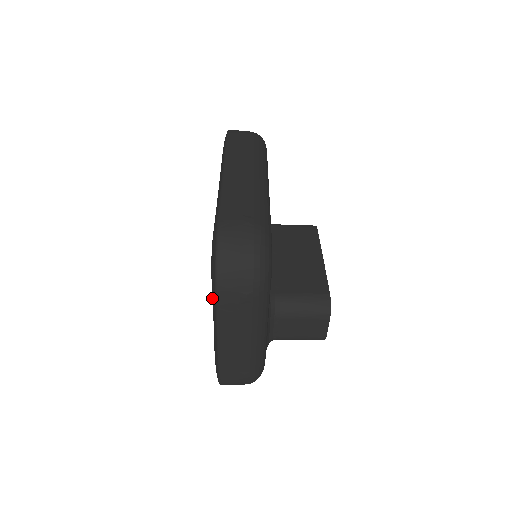
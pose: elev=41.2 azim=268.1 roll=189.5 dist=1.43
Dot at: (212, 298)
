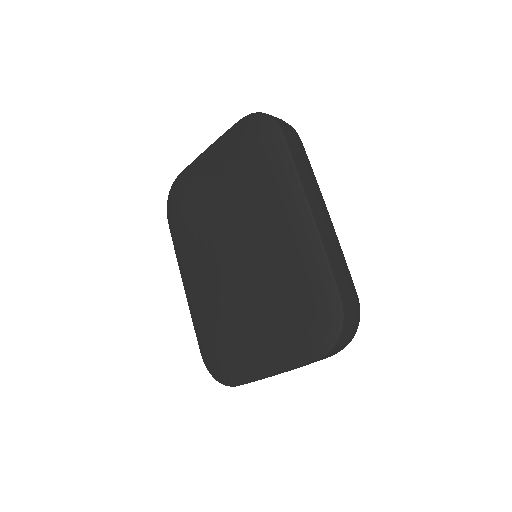
Dot at: (288, 346)
